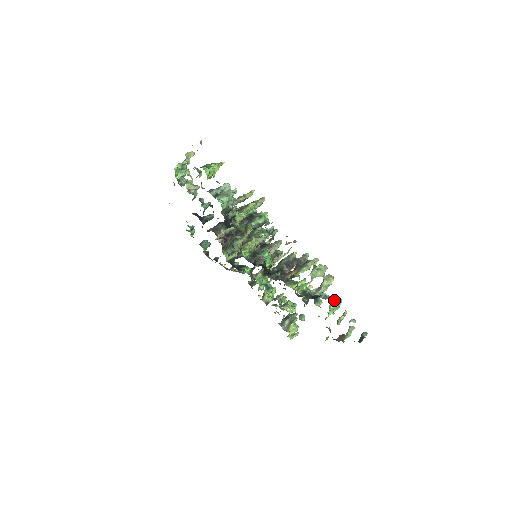
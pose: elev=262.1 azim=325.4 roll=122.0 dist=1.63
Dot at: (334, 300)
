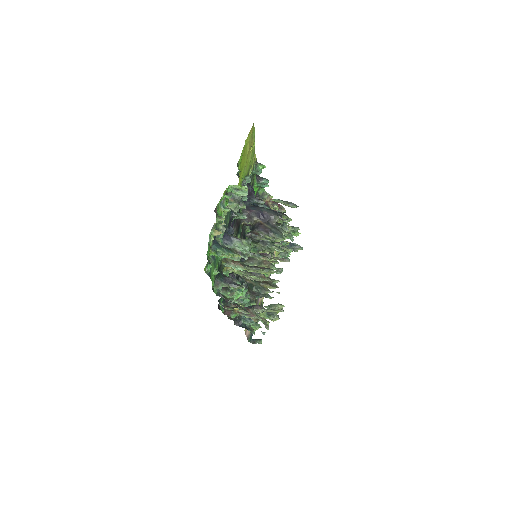
Dot at: (257, 327)
